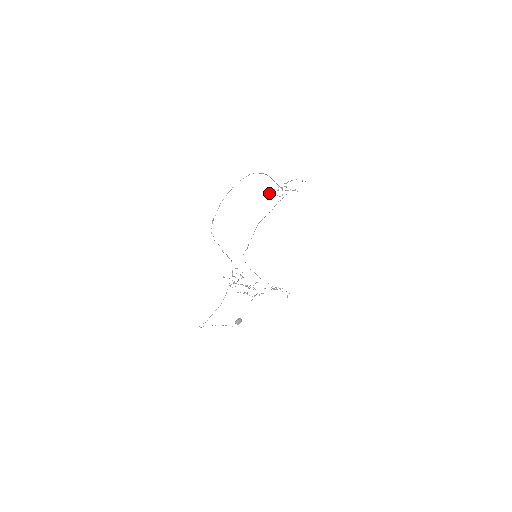
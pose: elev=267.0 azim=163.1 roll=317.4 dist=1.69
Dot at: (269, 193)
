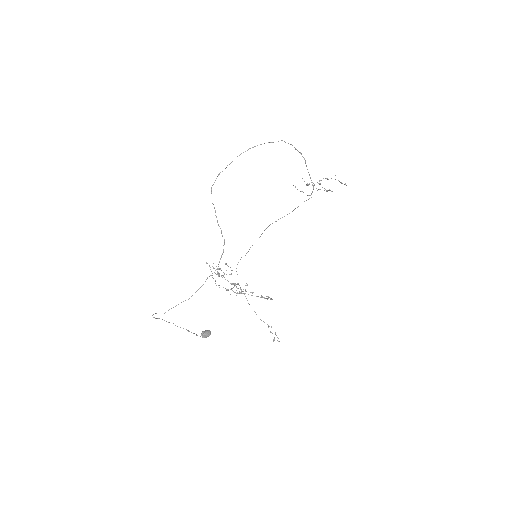
Dot at: occluded
